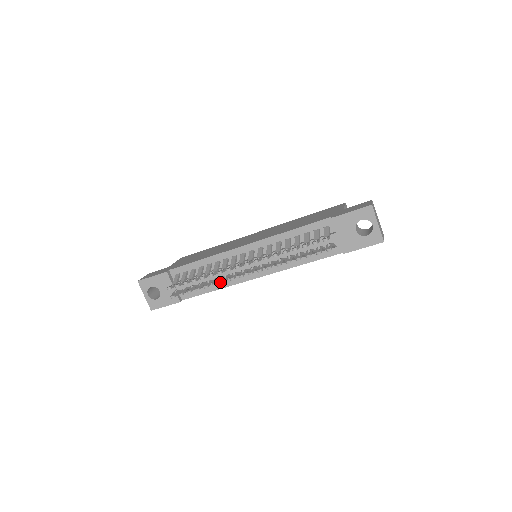
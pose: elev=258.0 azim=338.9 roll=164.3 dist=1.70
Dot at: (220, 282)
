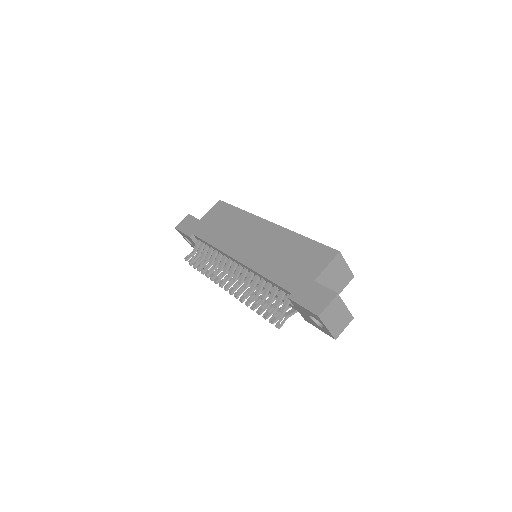
Dot at: occluded
